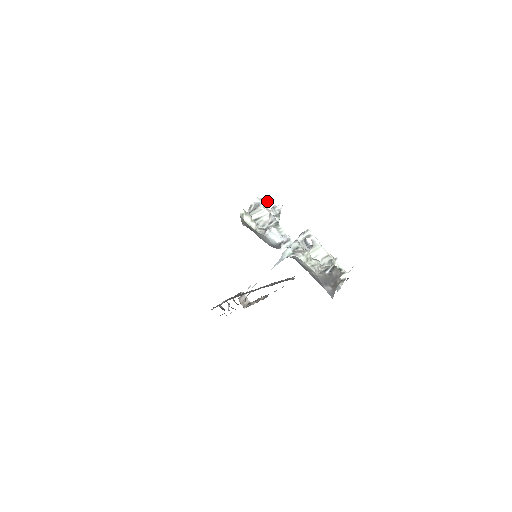
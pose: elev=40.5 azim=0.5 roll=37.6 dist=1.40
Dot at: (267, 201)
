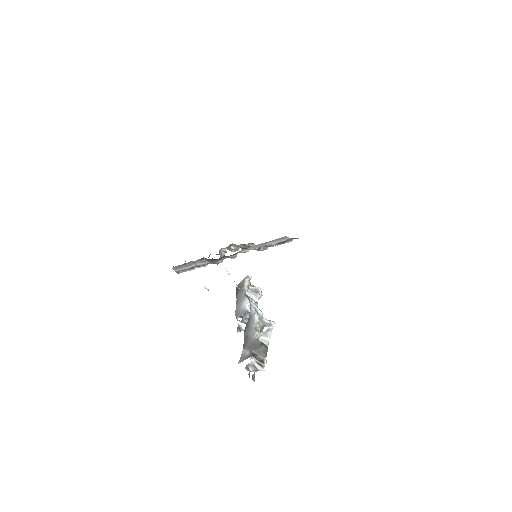
Dot at: occluded
